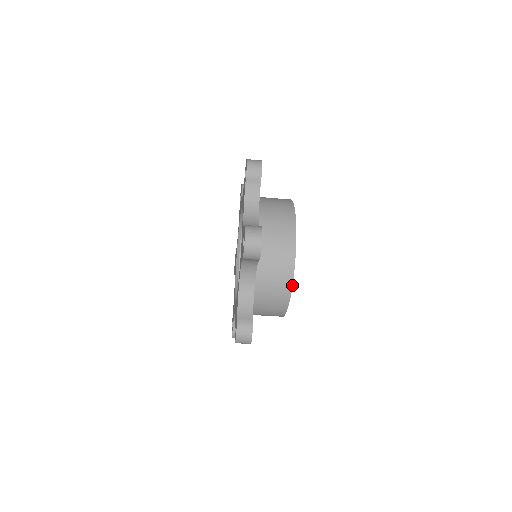
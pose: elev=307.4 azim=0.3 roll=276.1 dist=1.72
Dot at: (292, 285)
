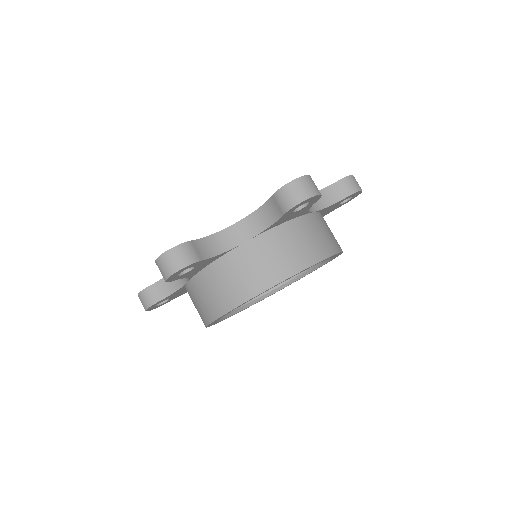
Dot at: (269, 288)
